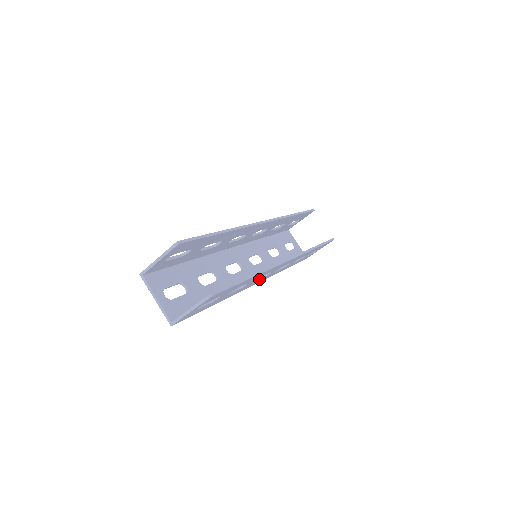
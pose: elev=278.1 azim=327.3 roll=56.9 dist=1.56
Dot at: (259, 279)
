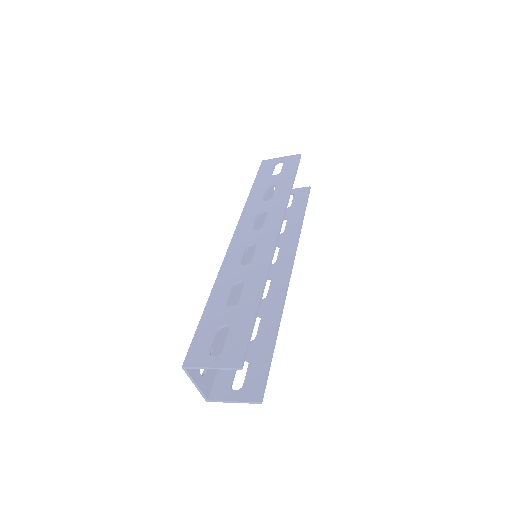
Dot at: occluded
